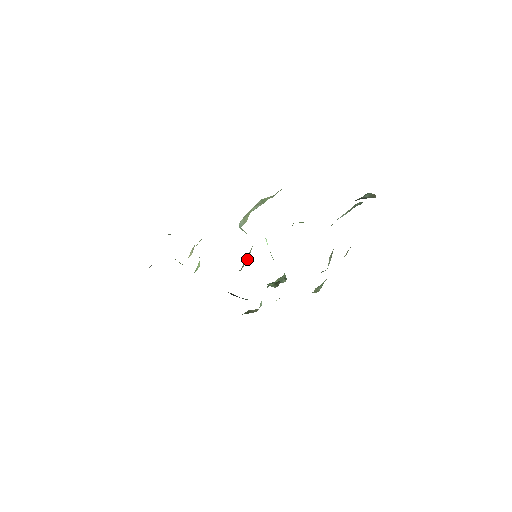
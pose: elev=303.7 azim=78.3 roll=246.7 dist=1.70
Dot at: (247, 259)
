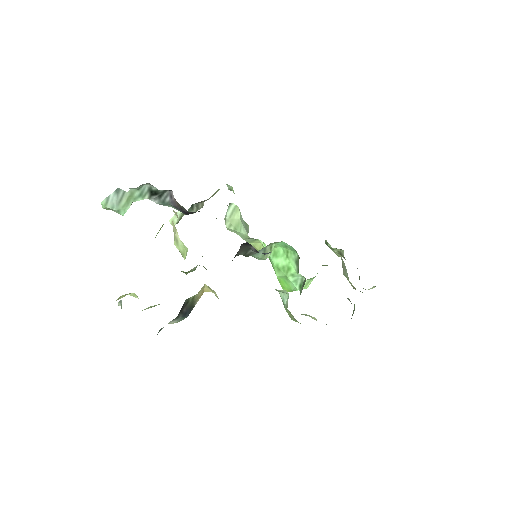
Dot at: occluded
